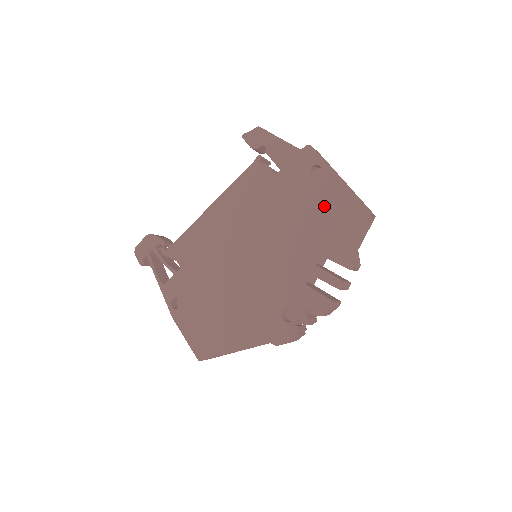
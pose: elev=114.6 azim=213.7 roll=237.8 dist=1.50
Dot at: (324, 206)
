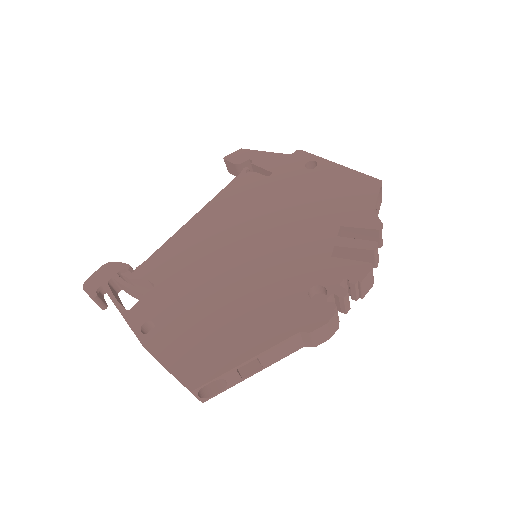
Dot at: (330, 187)
